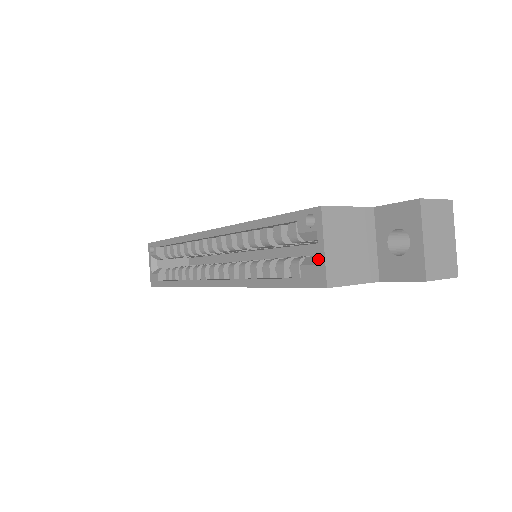
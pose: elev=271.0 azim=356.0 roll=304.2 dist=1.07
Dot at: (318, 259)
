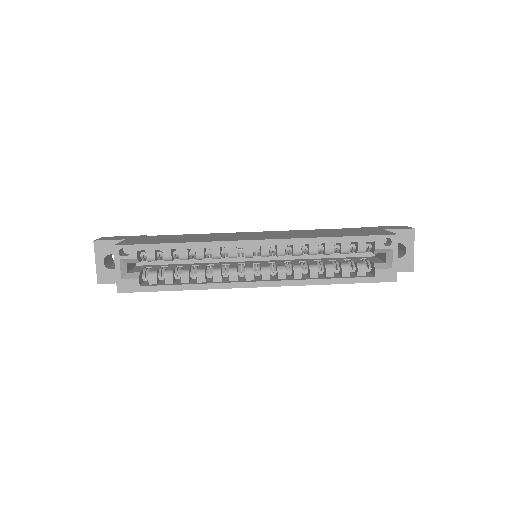
Dot at: (388, 265)
